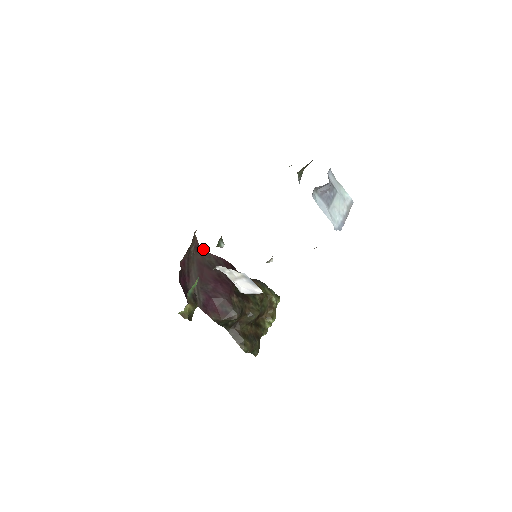
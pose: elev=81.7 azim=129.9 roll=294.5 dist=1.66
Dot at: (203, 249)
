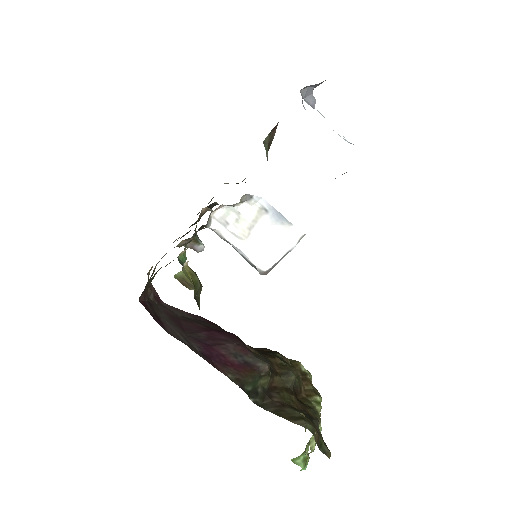
Dot at: (167, 304)
